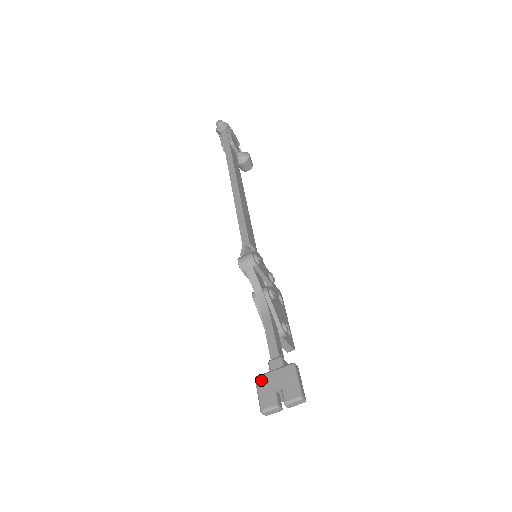
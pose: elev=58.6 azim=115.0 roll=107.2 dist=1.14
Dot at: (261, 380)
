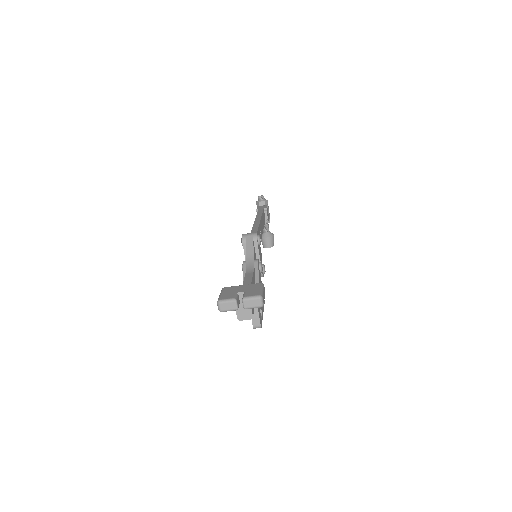
Dot at: (228, 288)
